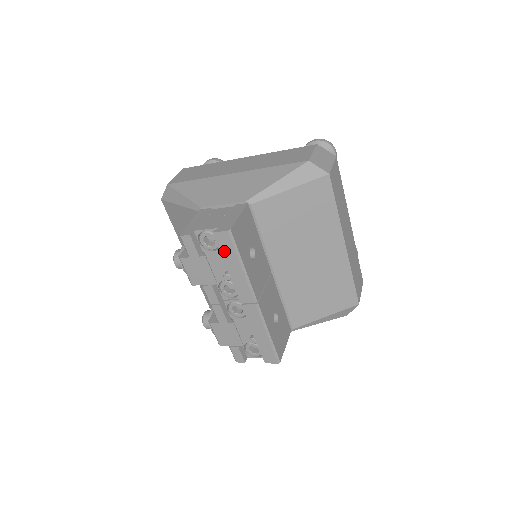
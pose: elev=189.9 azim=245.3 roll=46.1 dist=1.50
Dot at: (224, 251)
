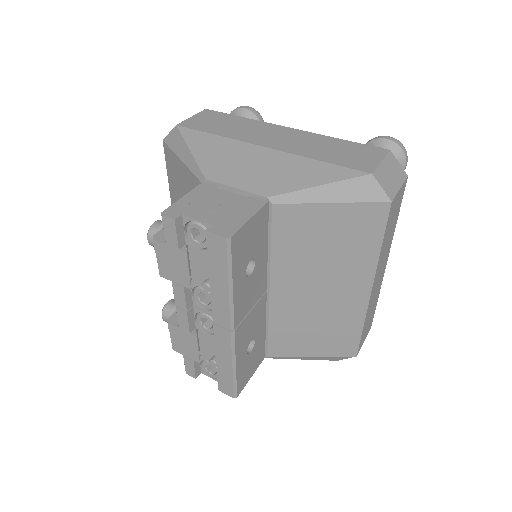
Dot at: (213, 258)
